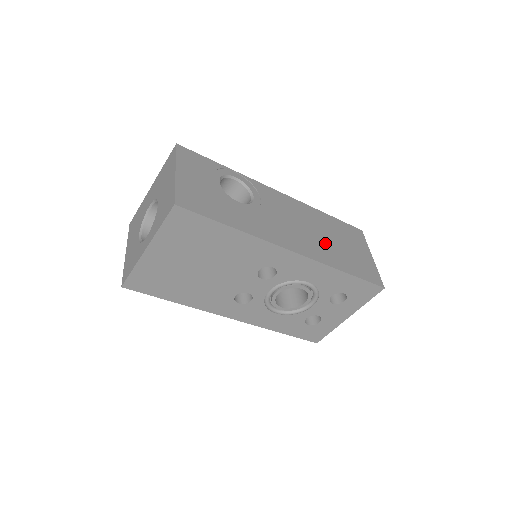
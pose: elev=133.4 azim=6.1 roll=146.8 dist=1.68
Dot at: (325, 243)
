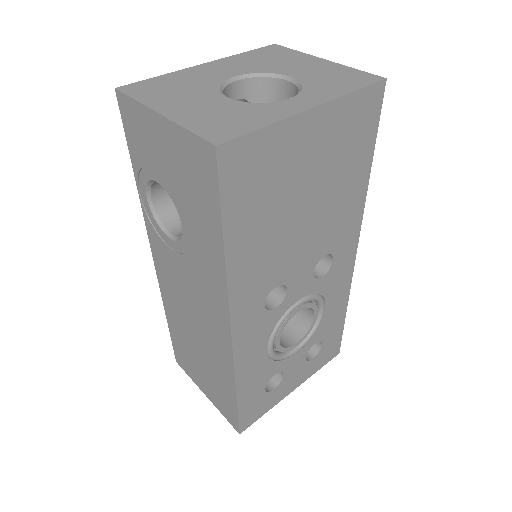
Dot at: occluded
